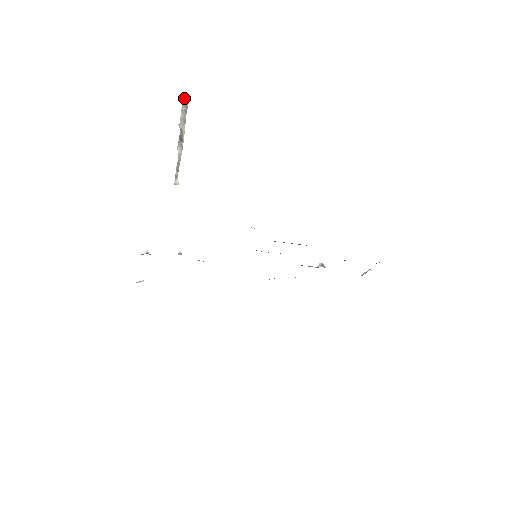
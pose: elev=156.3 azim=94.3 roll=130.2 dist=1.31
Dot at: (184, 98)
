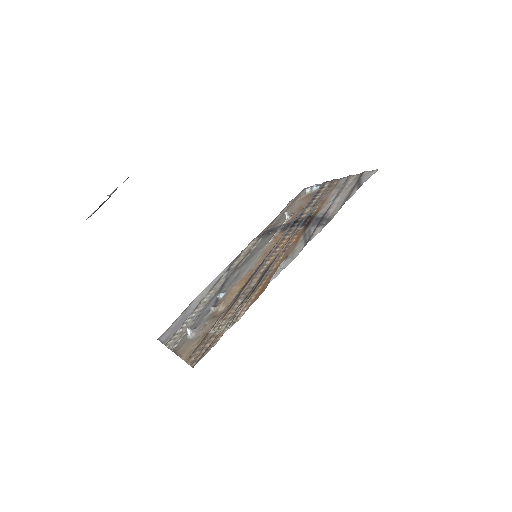
Dot at: occluded
